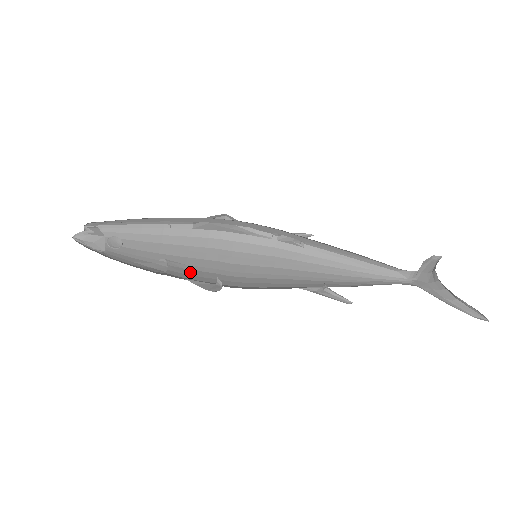
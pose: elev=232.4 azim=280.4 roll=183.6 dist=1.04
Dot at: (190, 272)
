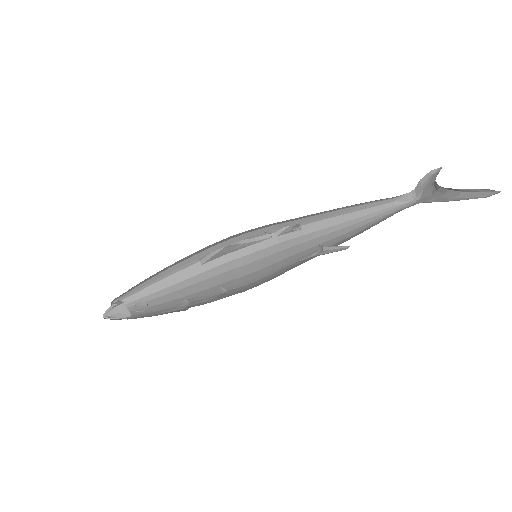
Dot at: occluded
